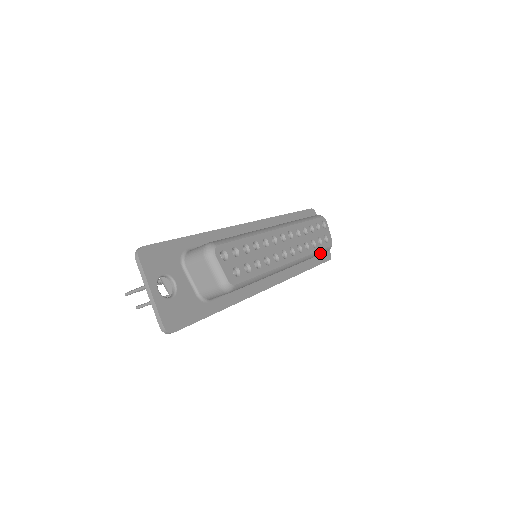
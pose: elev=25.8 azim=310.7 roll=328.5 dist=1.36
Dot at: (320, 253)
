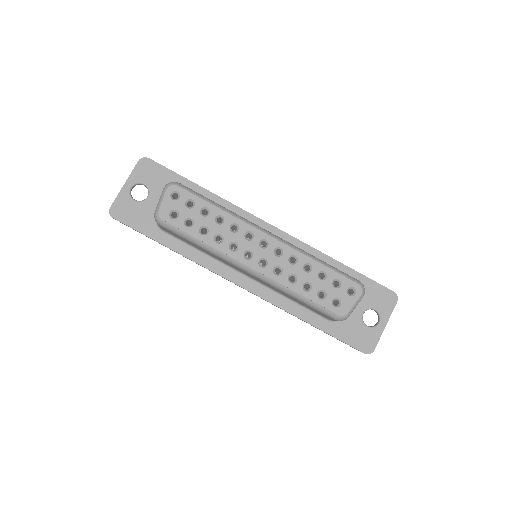
Dot at: (314, 306)
